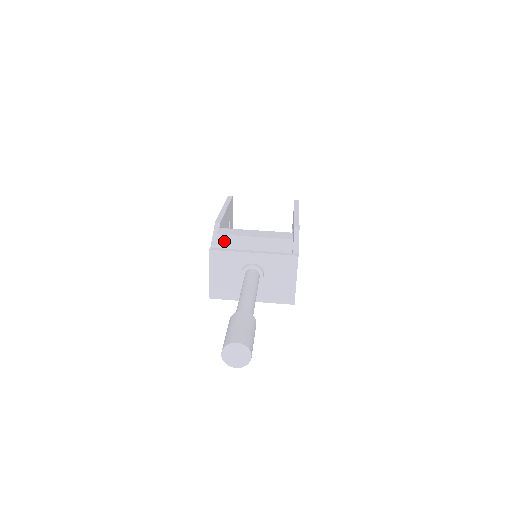
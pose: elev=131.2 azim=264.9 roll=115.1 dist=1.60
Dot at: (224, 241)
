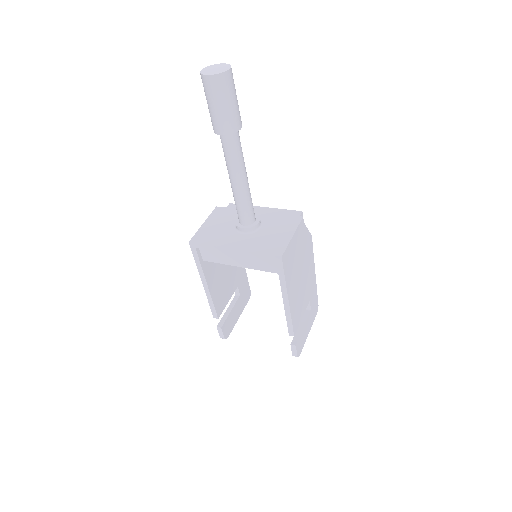
Dot at: (234, 208)
